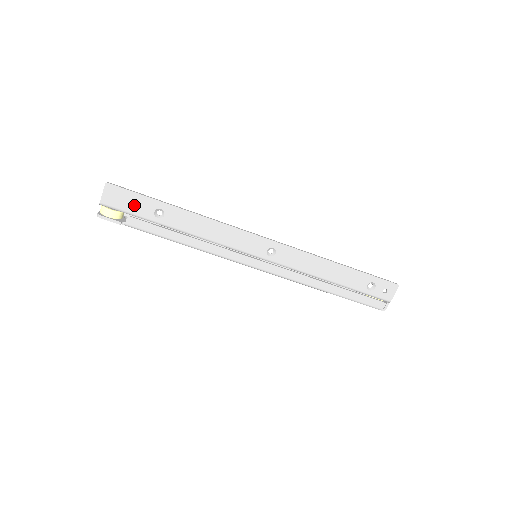
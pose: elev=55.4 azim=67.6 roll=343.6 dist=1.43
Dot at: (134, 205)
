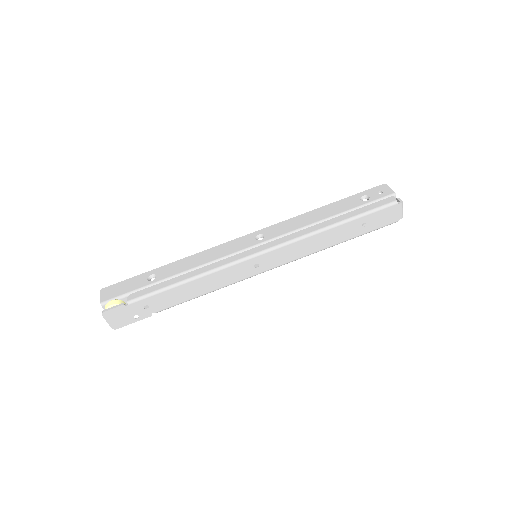
Dot at: (129, 287)
